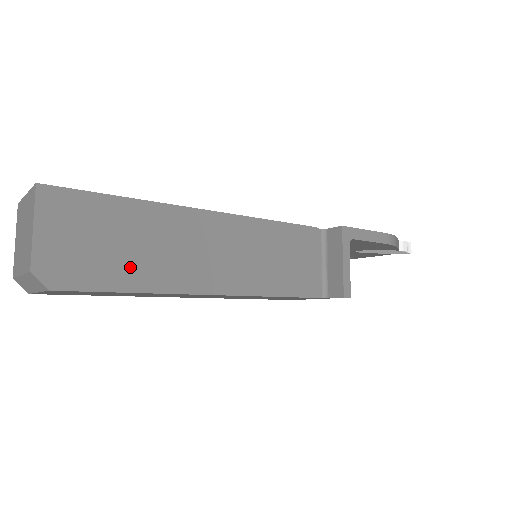
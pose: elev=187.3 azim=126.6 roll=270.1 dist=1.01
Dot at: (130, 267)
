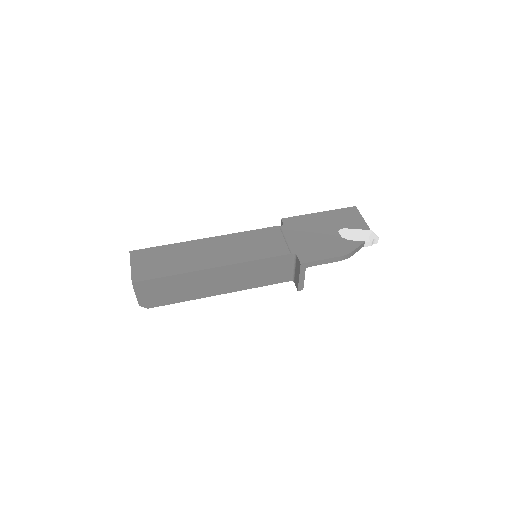
Dot at: (178, 295)
